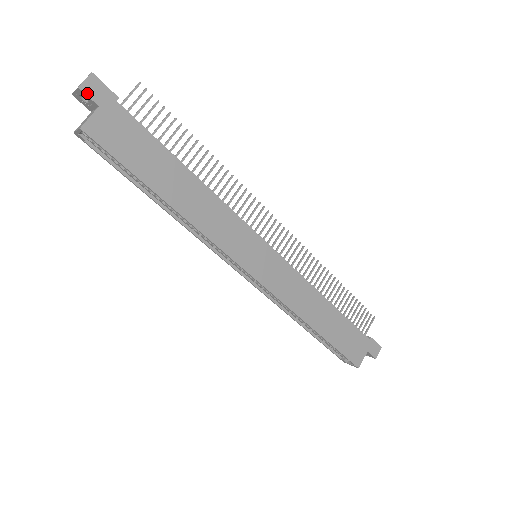
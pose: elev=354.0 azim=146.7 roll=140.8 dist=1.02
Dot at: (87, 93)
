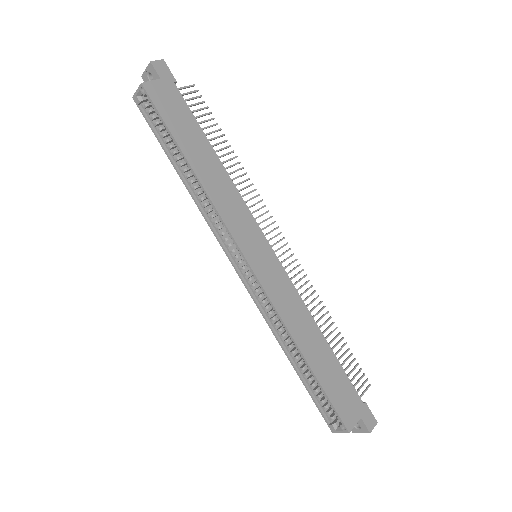
Dot at: (155, 68)
